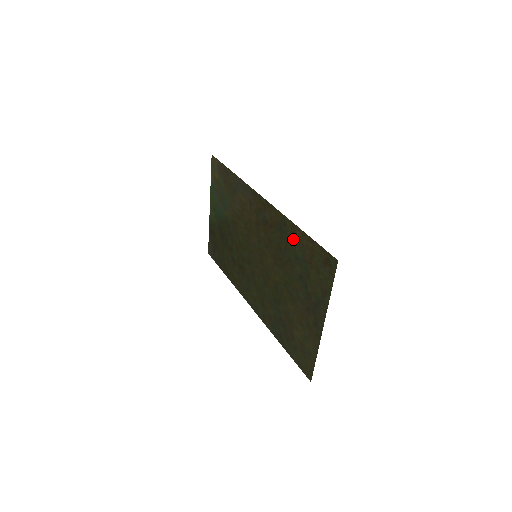
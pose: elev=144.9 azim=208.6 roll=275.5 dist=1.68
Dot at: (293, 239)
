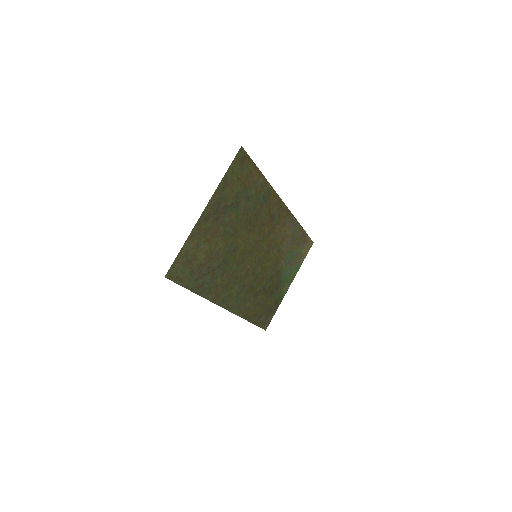
Dot at: (259, 191)
